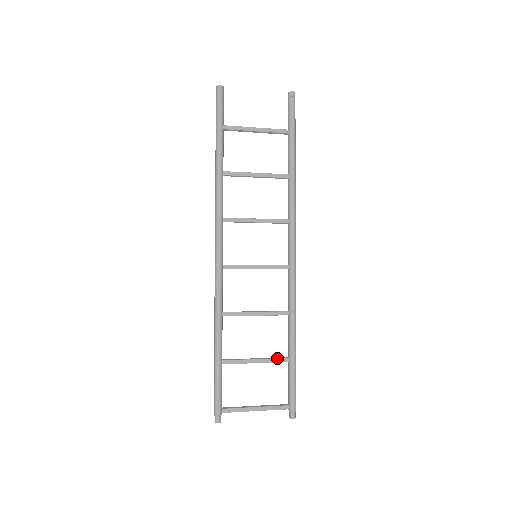
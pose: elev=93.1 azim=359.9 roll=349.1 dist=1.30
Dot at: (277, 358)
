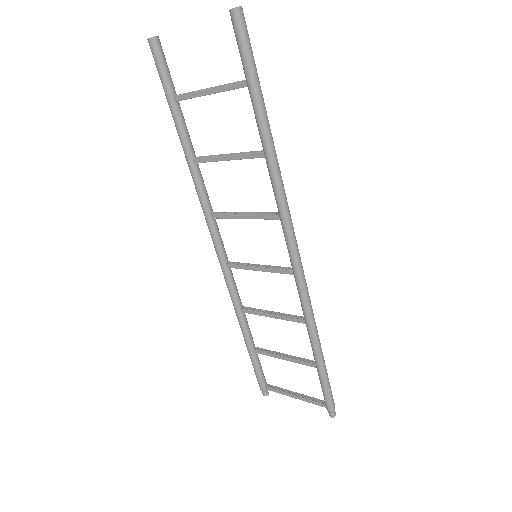
Dot at: (303, 361)
